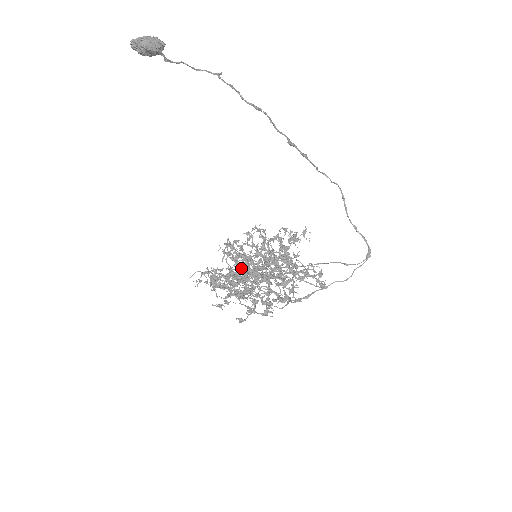
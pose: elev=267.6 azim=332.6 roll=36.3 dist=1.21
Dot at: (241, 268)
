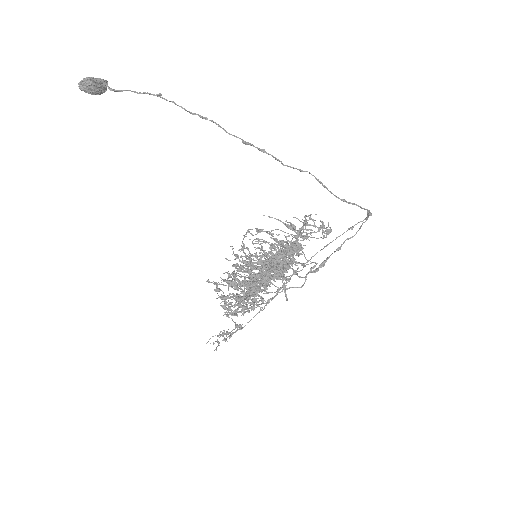
Dot at: occluded
